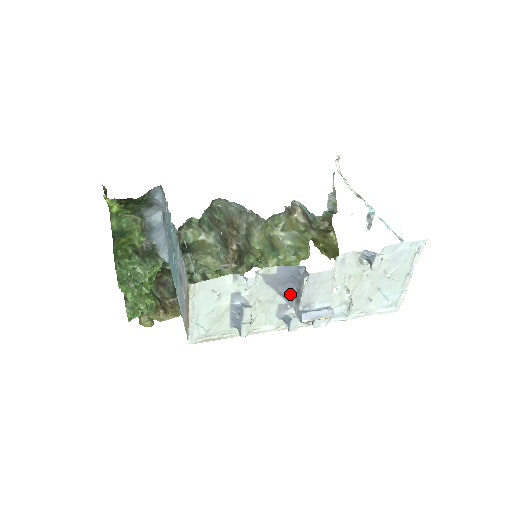
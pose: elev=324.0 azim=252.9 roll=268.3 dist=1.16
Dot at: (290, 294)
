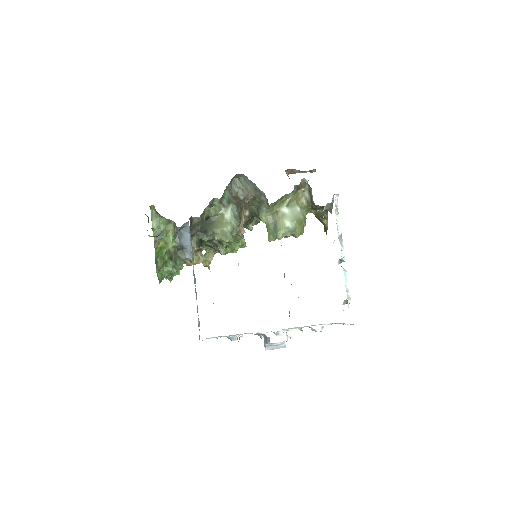
Dot at: occluded
